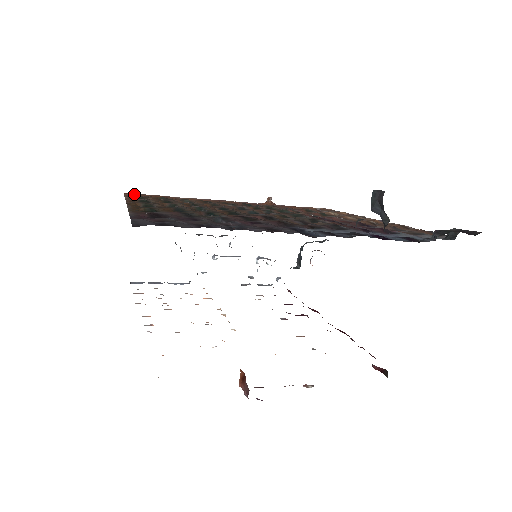
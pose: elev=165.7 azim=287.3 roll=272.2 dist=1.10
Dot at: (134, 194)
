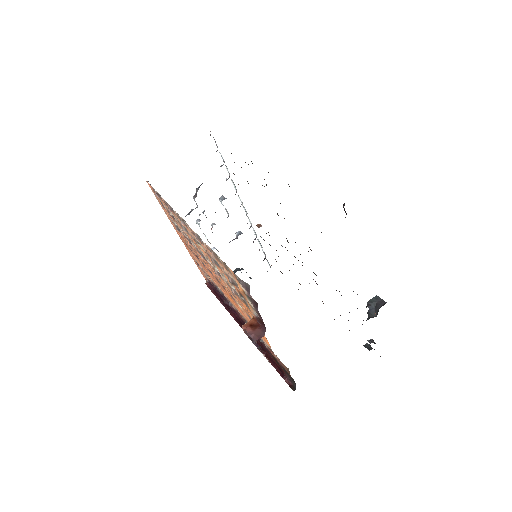
Dot at: occluded
